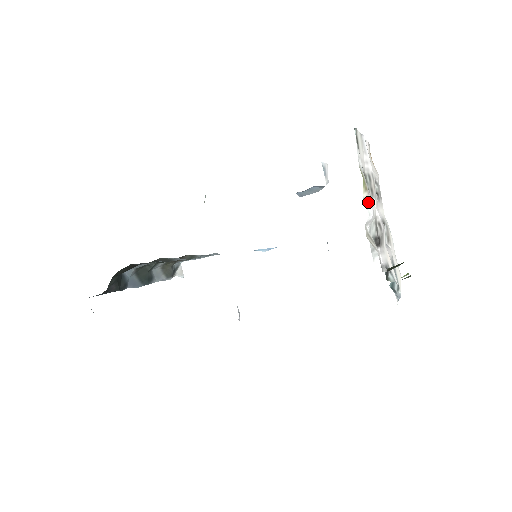
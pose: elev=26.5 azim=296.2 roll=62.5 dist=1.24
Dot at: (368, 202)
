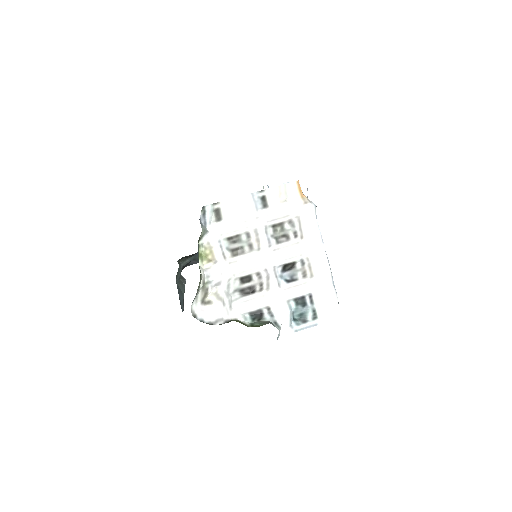
Dot at: (215, 269)
